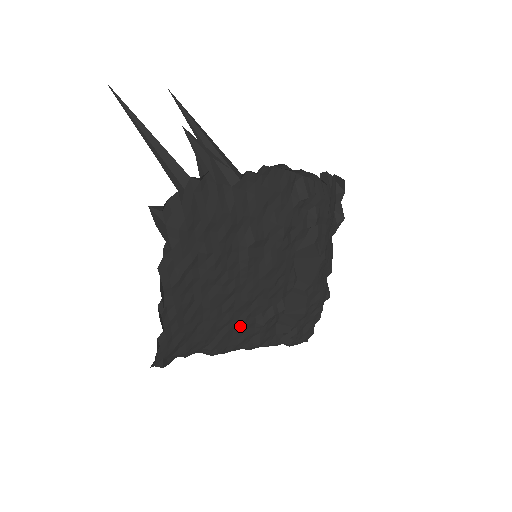
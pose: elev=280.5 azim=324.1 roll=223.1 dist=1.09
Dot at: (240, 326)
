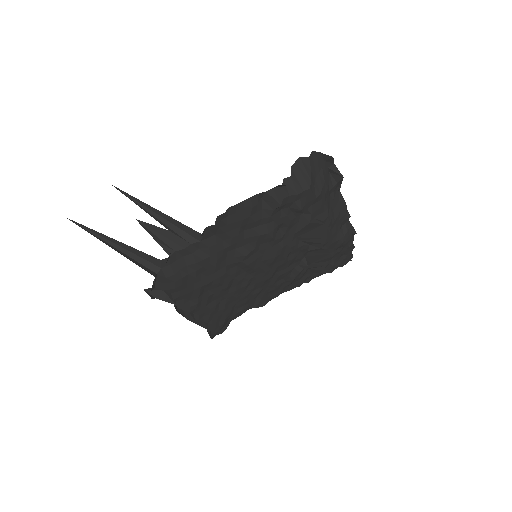
Dot at: (272, 289)
